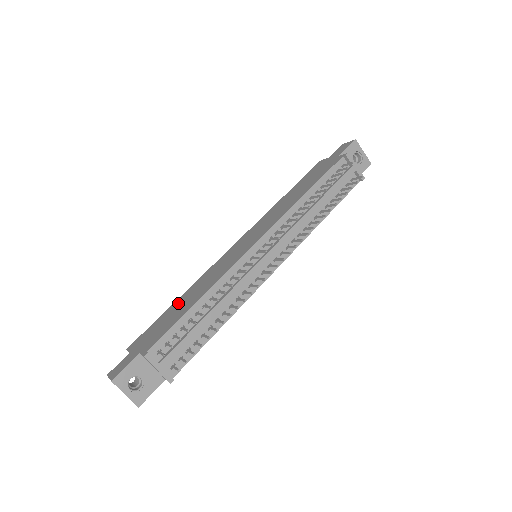
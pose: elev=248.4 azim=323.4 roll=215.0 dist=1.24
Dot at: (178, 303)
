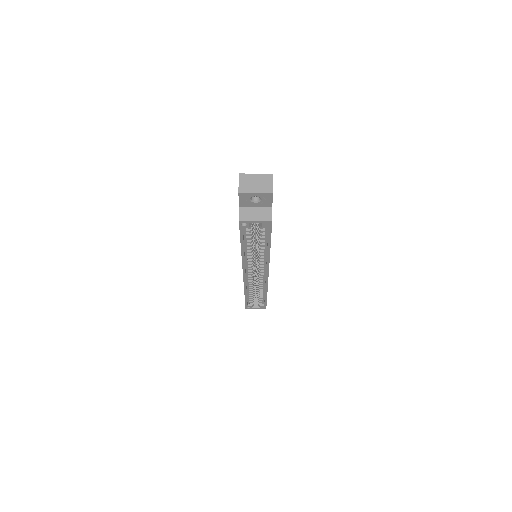
Dot at: occluded
